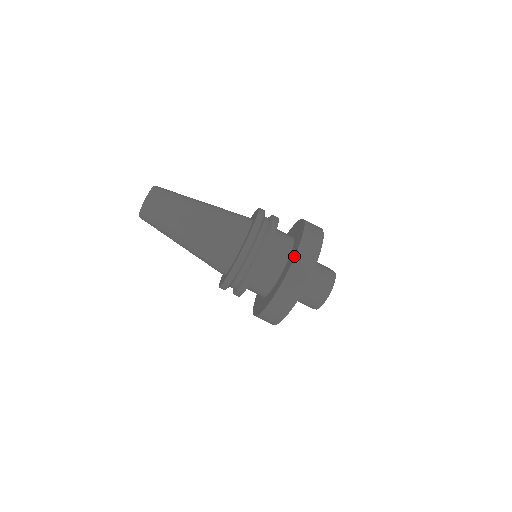
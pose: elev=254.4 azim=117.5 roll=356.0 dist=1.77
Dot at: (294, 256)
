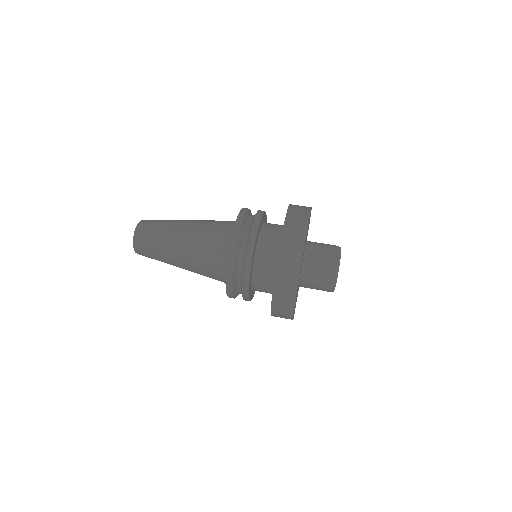
Dot at: (287, 210)
